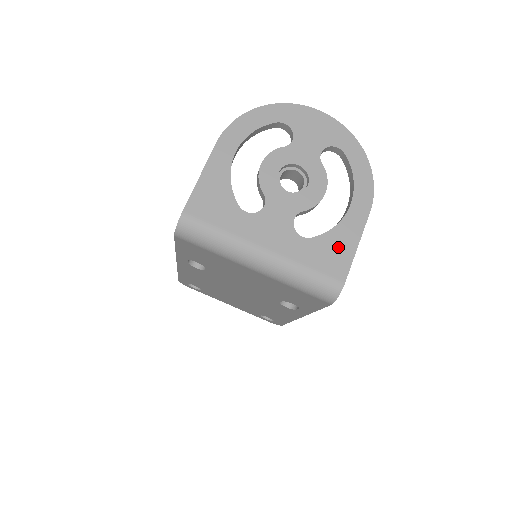
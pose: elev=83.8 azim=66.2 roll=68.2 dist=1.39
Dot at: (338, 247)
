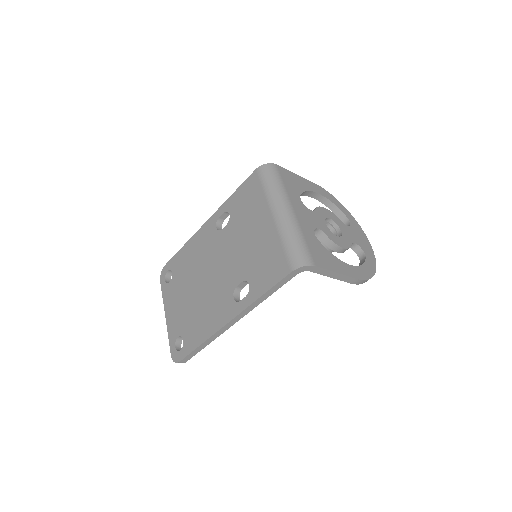
Dot at: (327, 259)
